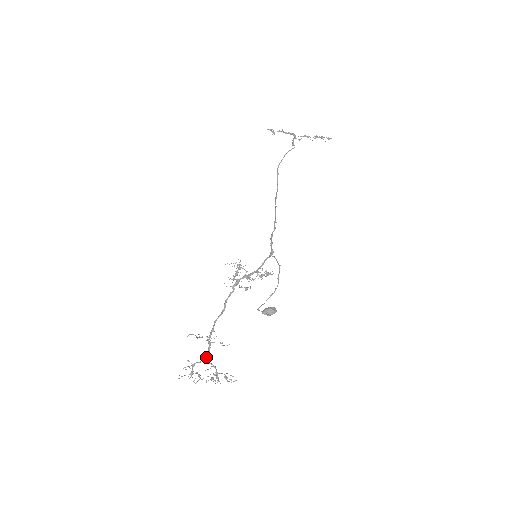
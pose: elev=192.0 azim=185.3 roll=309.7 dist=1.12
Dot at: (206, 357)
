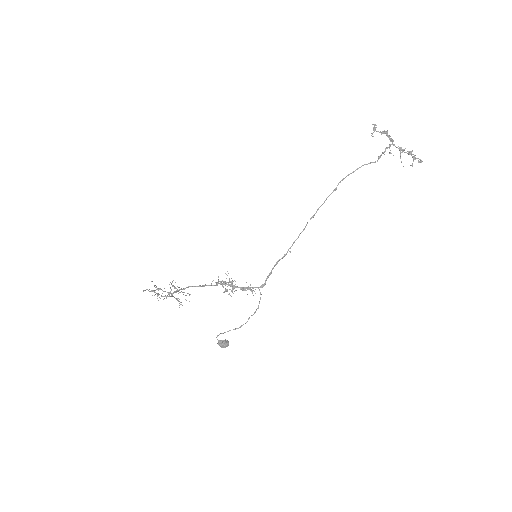
Dot at: (170, 293)
